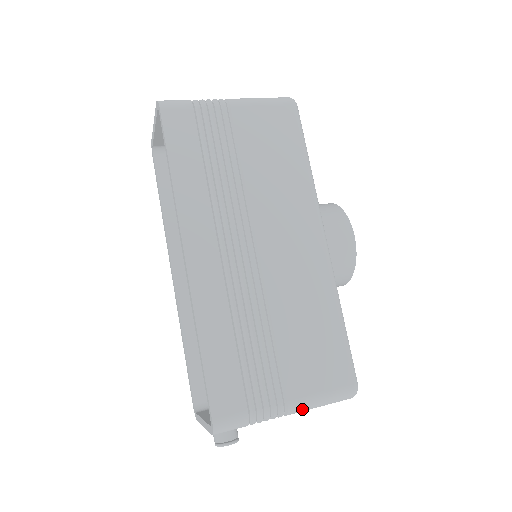
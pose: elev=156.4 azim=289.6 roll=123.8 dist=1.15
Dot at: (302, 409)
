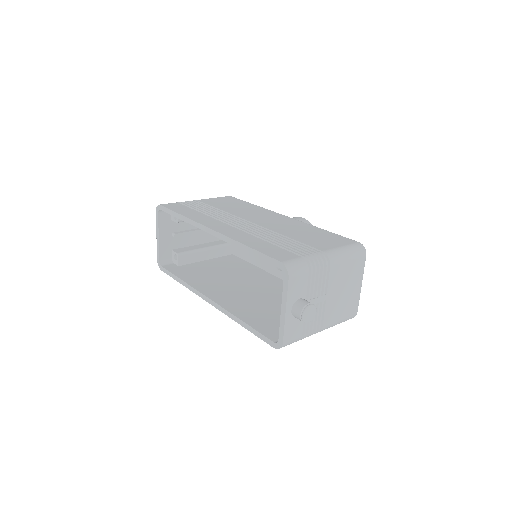
Dot at: (337, 256)
